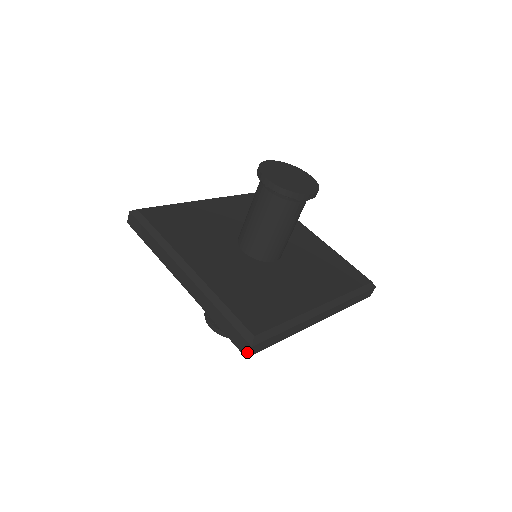
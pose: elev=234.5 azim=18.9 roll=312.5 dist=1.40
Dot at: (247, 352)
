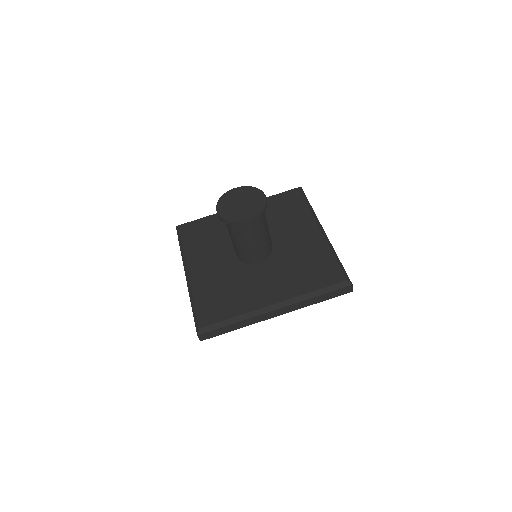
Dot at: (199, 338)
